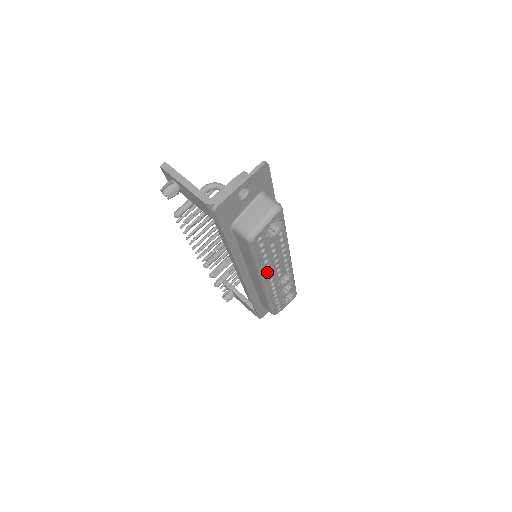
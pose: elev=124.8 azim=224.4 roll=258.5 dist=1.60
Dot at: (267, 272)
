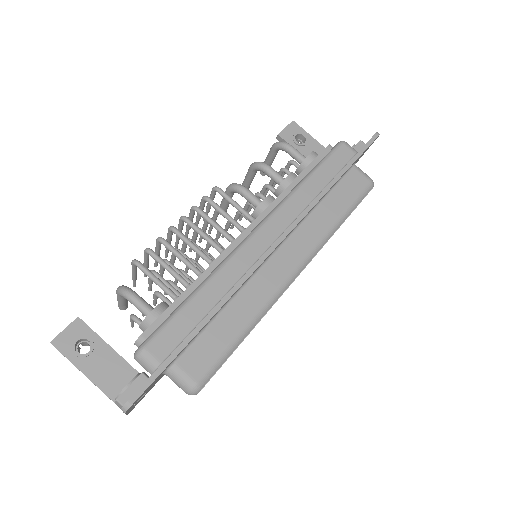
Dot at: occluded
